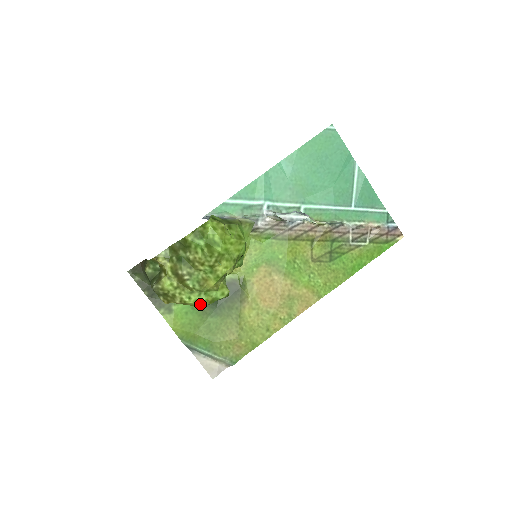
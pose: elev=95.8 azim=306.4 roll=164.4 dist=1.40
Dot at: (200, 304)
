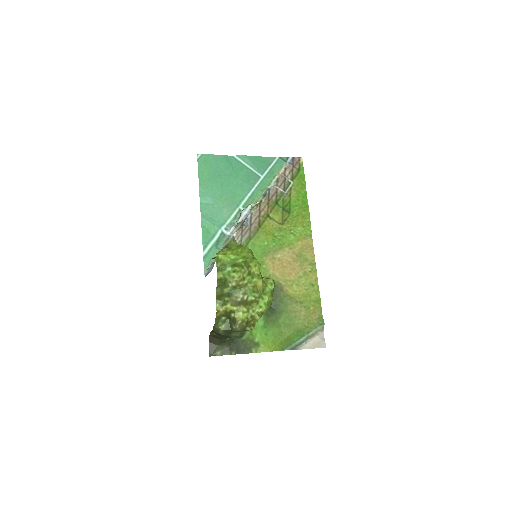
Dot at: (269, 304)
